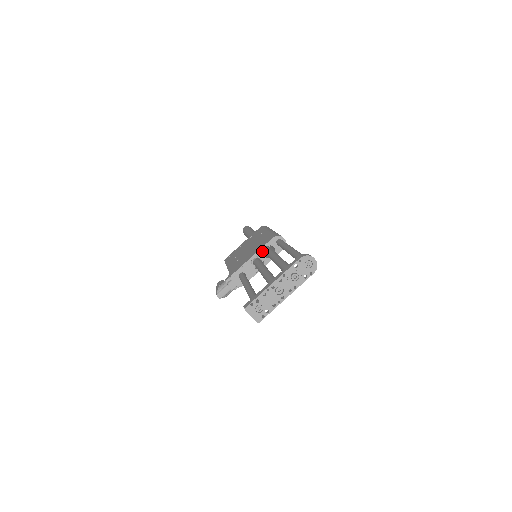
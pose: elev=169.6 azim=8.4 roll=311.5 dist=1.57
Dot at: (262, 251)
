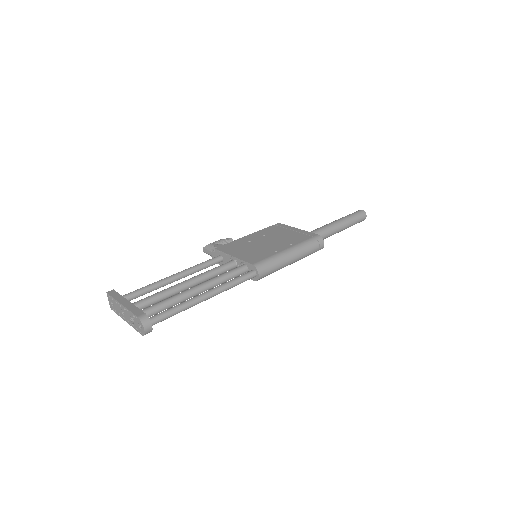
Dot at: (241, 262)
